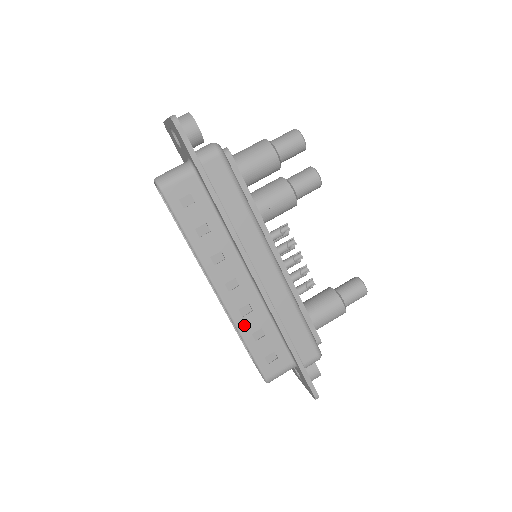
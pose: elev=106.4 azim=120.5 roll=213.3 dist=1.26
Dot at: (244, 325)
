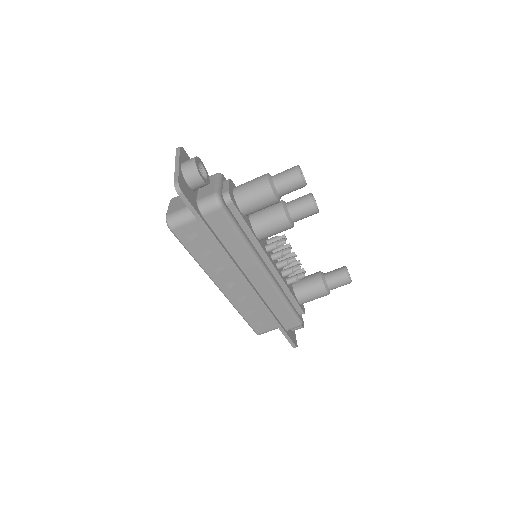
Dot at: (241, 307)
